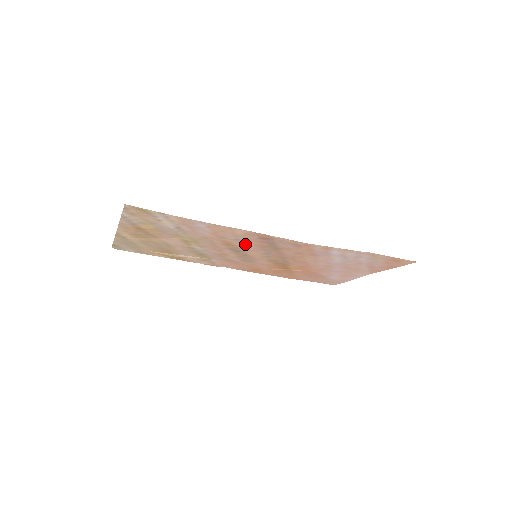
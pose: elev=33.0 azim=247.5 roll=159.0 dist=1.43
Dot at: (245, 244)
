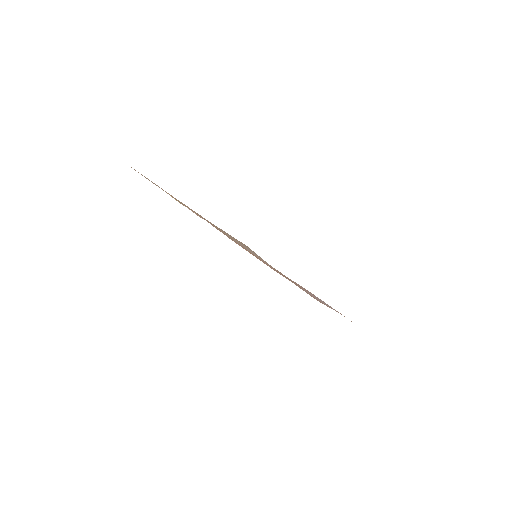
Dot at: occluded
